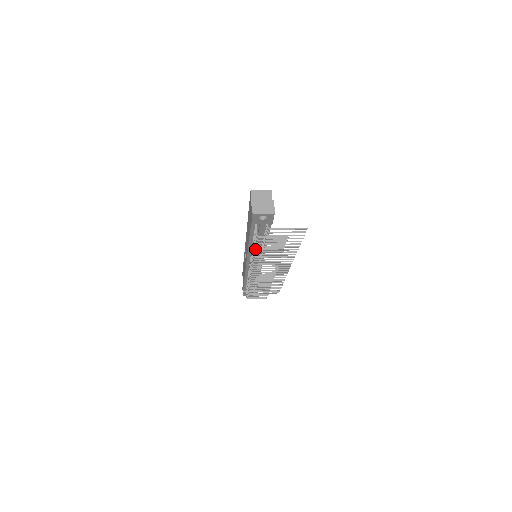
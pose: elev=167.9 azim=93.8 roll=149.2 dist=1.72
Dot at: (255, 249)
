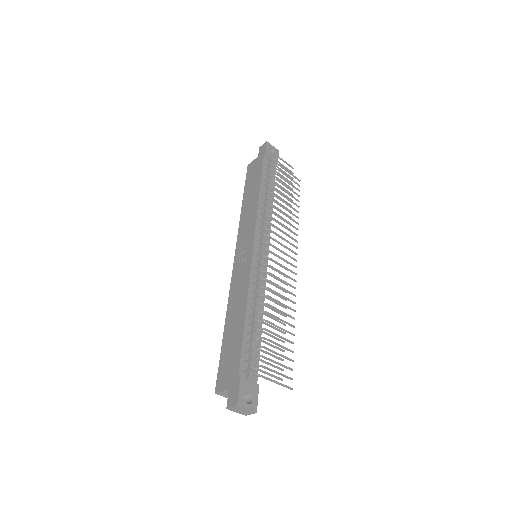
Dot at: (273, 176)
